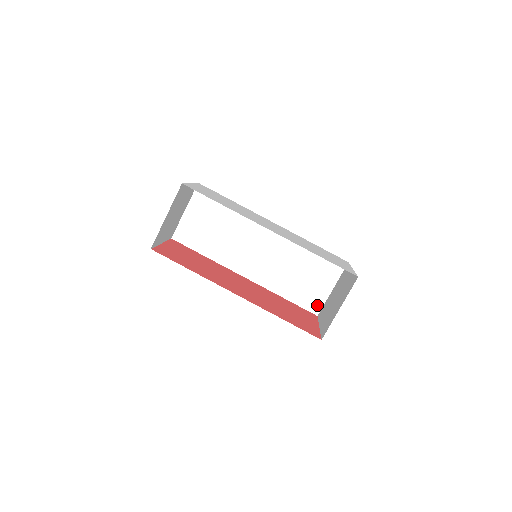
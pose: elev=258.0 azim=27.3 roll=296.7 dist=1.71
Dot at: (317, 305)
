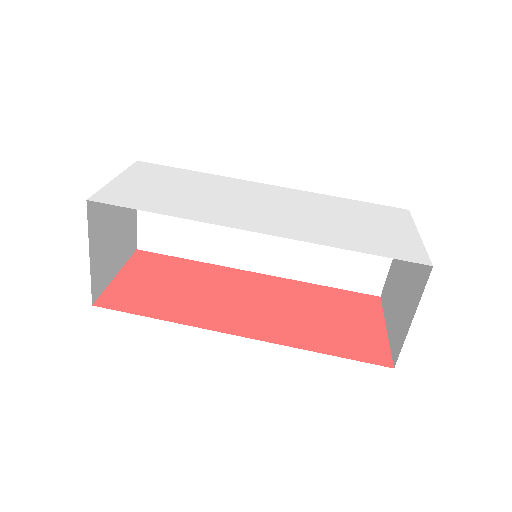
Dot at: (375, 283)
